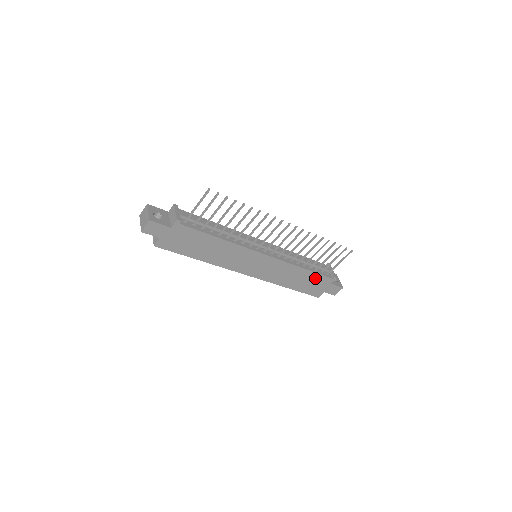
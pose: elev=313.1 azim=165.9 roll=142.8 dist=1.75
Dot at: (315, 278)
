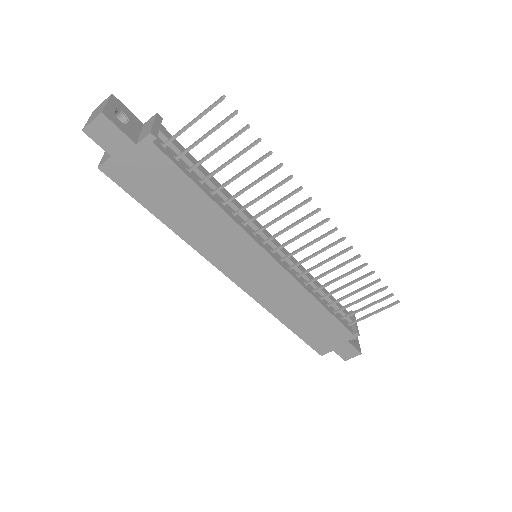
Dot at: (329, 324)
